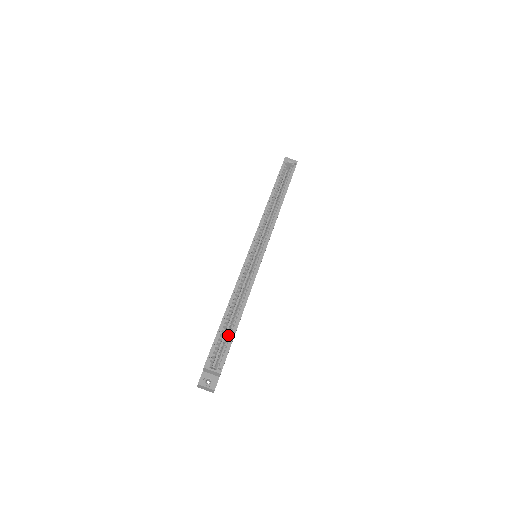
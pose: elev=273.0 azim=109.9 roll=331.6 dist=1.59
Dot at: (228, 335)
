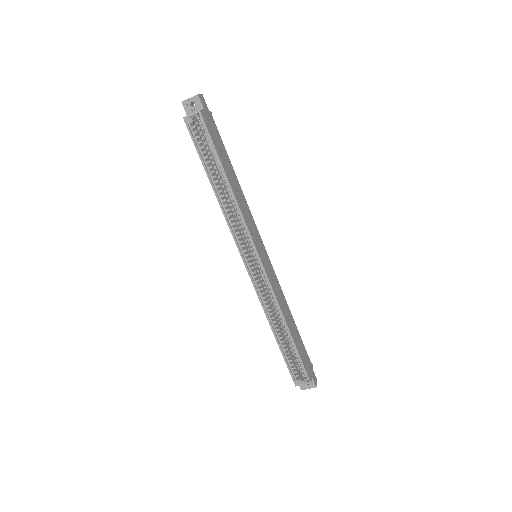
Dot at: occluded
